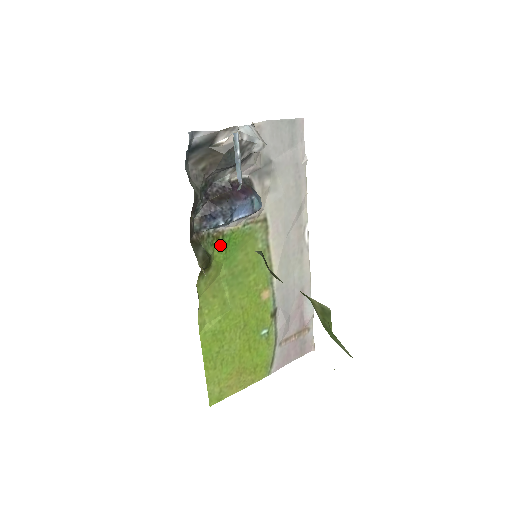
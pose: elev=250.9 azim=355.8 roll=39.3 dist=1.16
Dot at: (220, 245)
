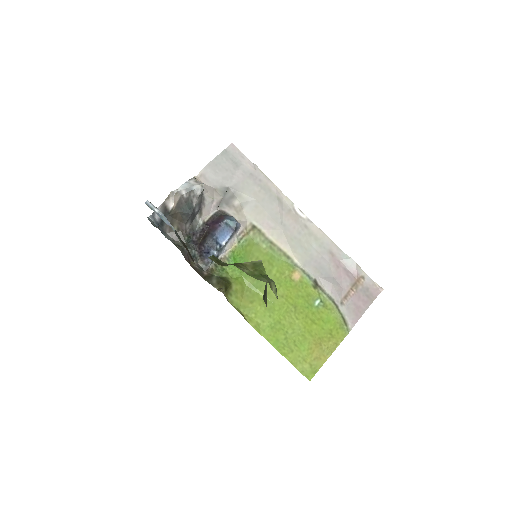
Dot at: (230, 266)
